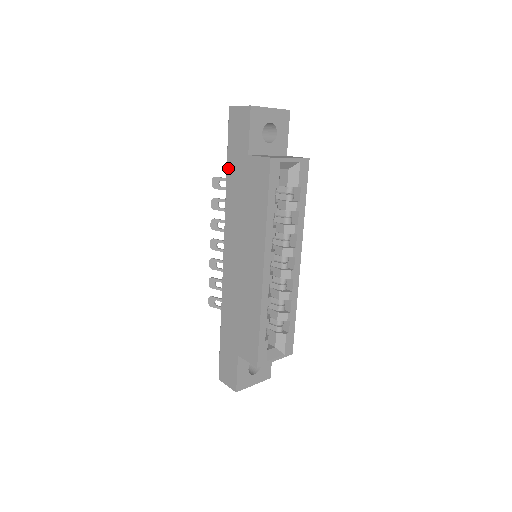
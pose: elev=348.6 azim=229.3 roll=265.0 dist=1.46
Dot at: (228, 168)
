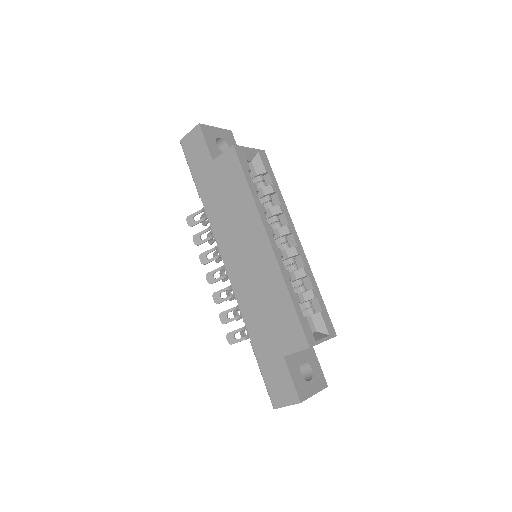
Dot at: (198, 187)
